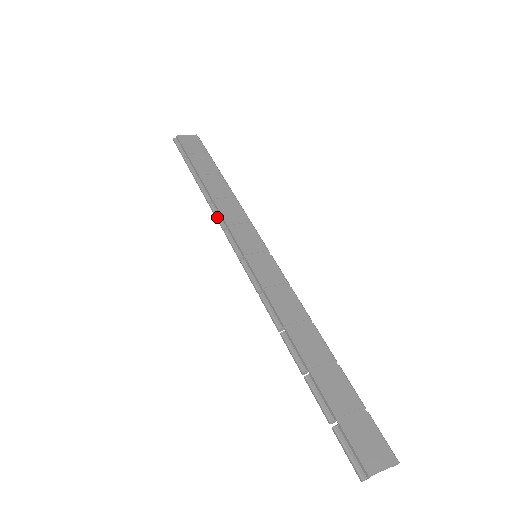
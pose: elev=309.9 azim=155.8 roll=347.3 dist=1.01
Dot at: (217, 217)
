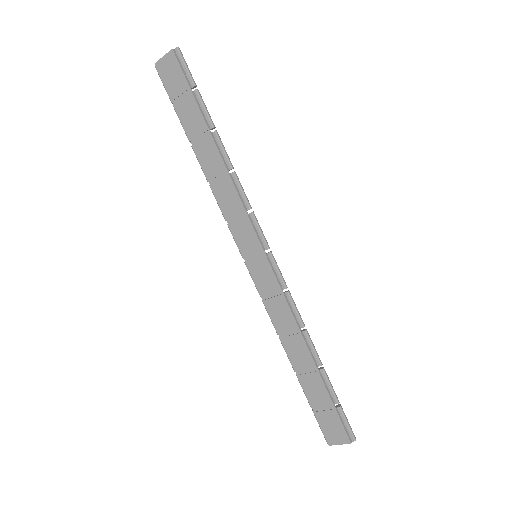
Dot at: (218, 205)
